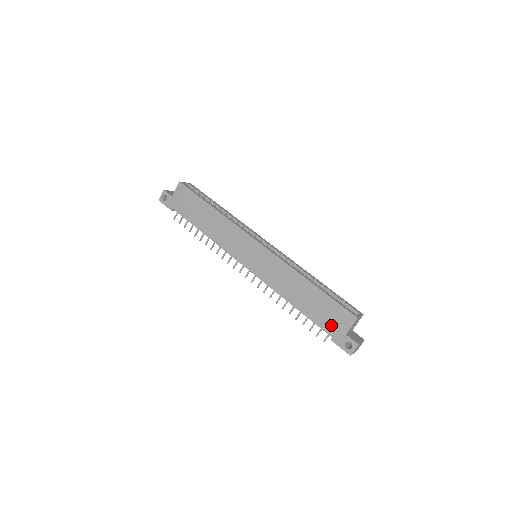
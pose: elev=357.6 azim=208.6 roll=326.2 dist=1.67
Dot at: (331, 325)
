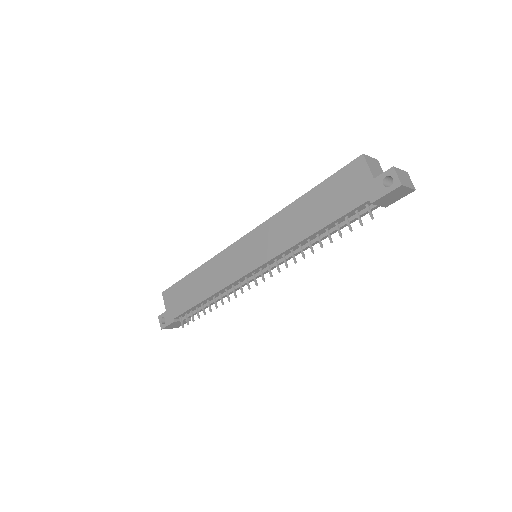
Dot at: (355, 194)
